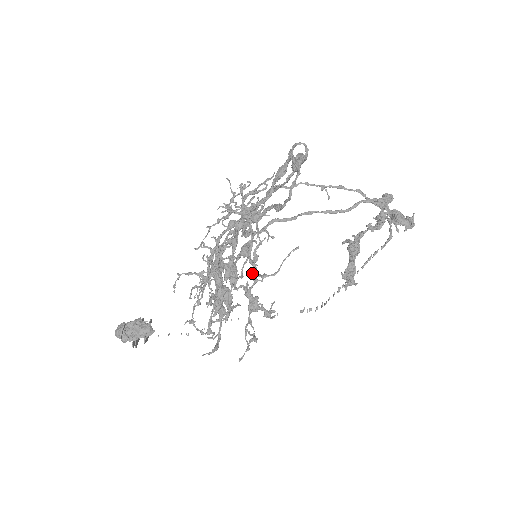
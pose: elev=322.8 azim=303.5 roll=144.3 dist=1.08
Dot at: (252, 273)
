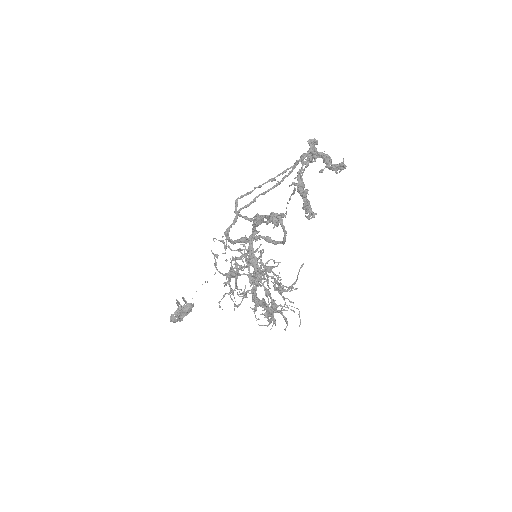
Dot at: occluded
